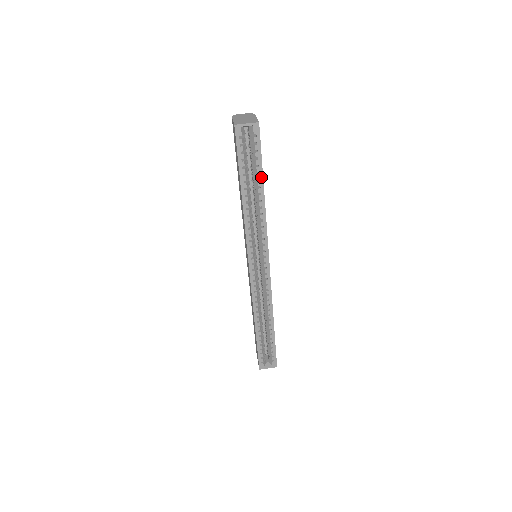
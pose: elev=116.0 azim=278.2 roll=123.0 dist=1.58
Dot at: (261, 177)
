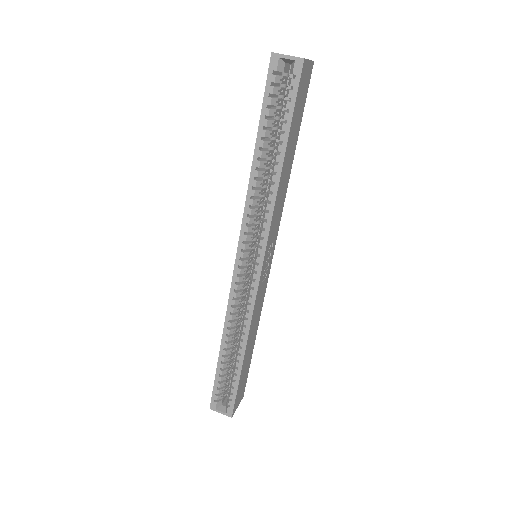
Dot at: (285, 139)
